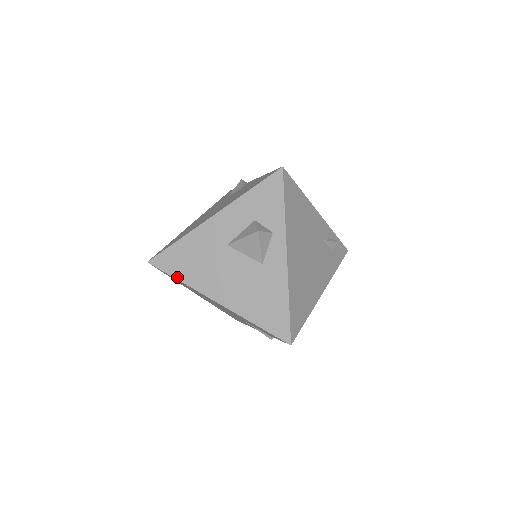
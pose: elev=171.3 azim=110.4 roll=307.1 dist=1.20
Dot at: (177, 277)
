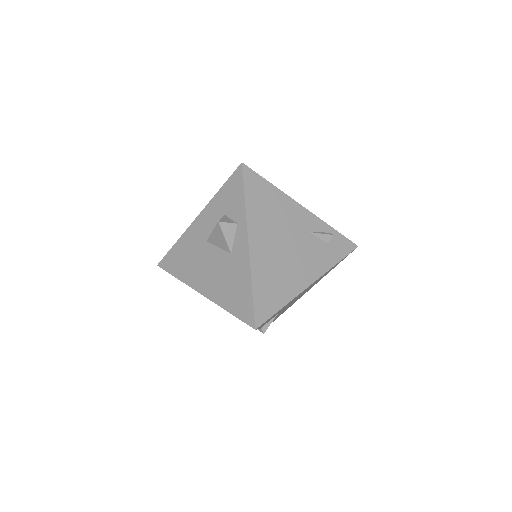
Dot at: (175, 275)
